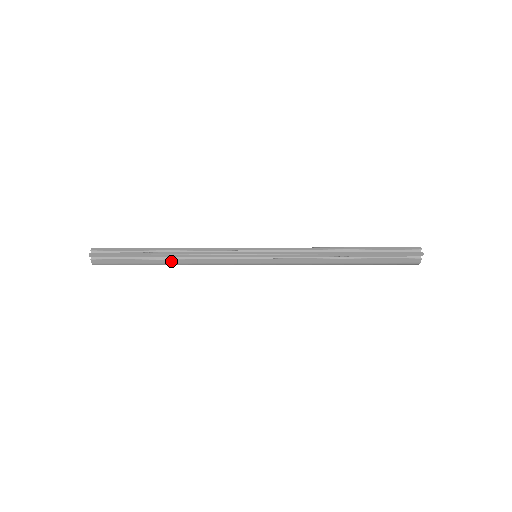
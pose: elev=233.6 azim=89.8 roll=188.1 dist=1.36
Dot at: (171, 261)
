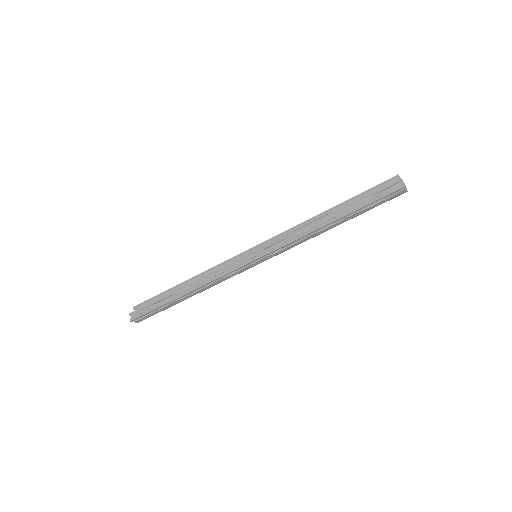
Dot at: (192, 295)
